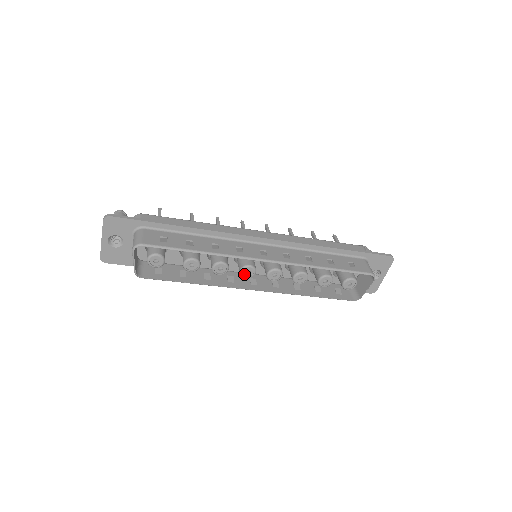
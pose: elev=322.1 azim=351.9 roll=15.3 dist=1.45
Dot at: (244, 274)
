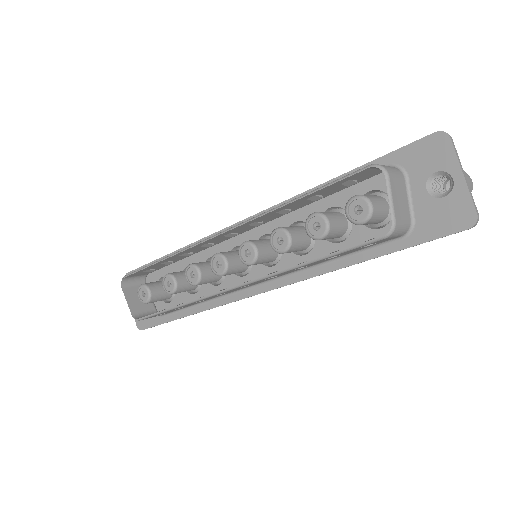
Dot at: (217, 270)
